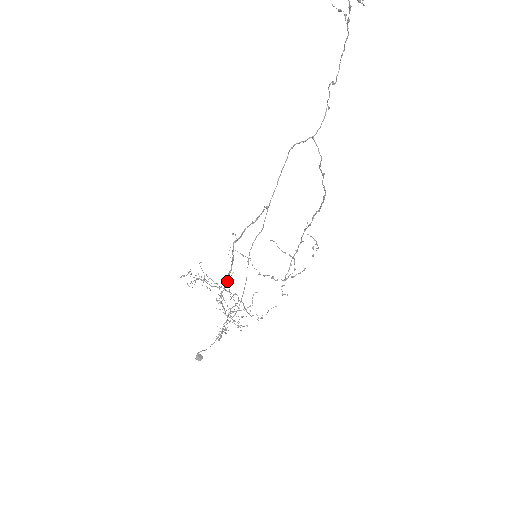
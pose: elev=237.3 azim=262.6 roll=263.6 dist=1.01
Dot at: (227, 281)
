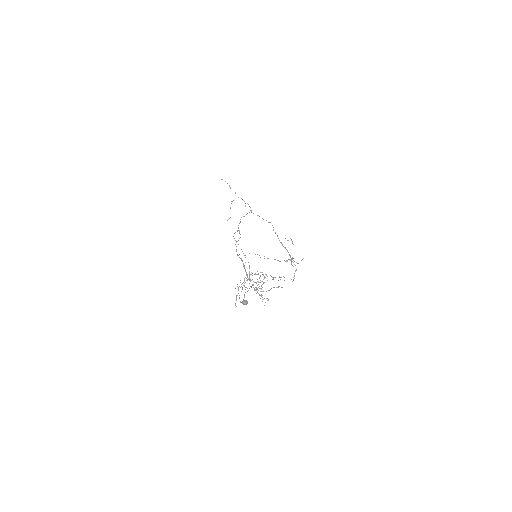
Dot at: (244, 268)
